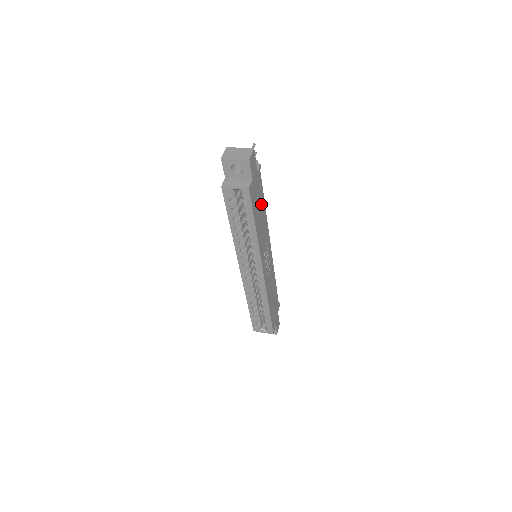
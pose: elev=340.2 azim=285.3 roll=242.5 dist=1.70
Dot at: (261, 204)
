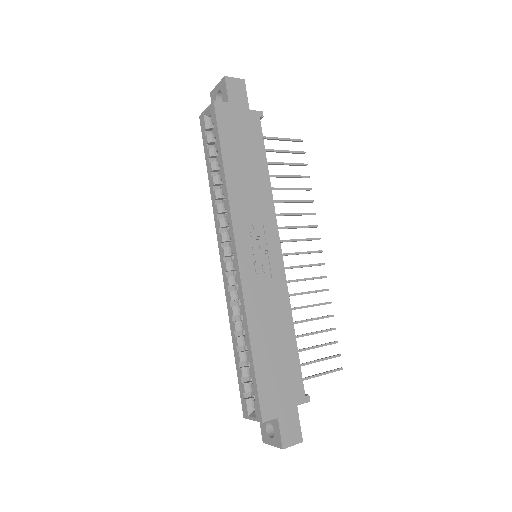
Dot at: (254, 157)
